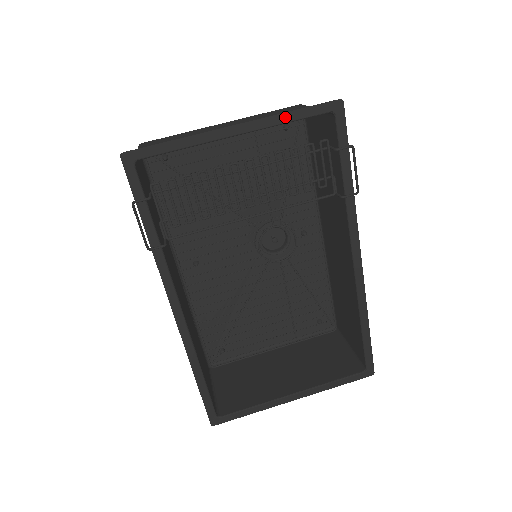
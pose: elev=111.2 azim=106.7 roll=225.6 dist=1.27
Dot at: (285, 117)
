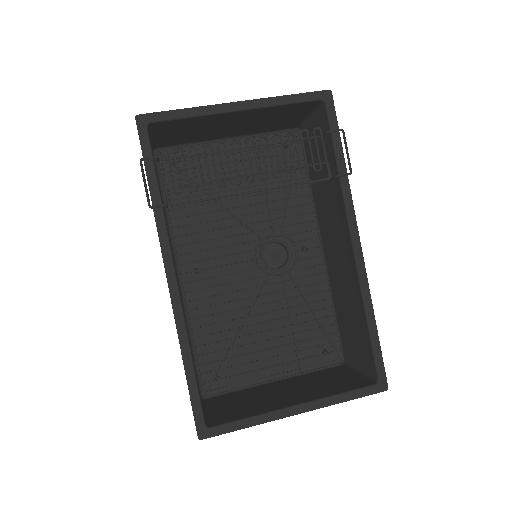
Dot at: (281, 100)
